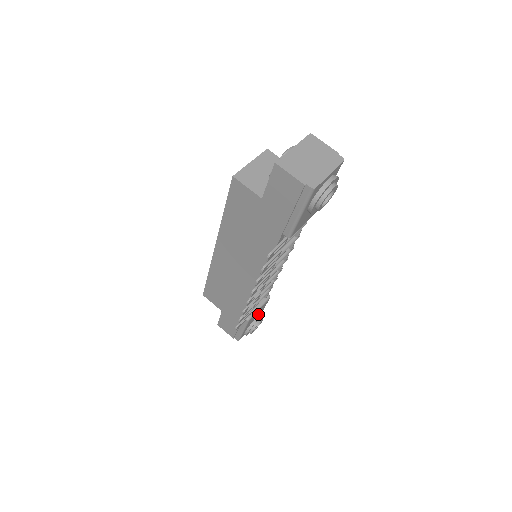
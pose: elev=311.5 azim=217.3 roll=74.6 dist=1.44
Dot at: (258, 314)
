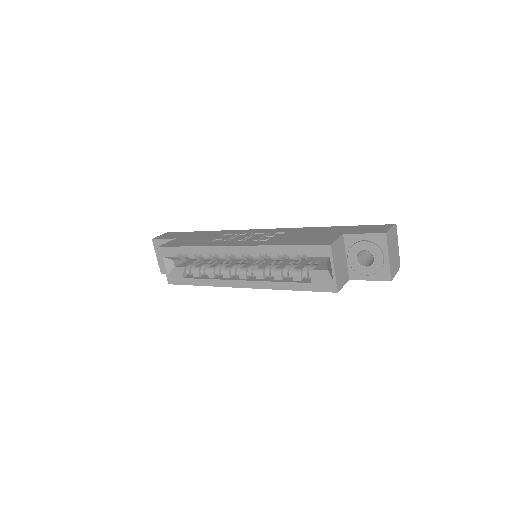
Dot at: occluded
